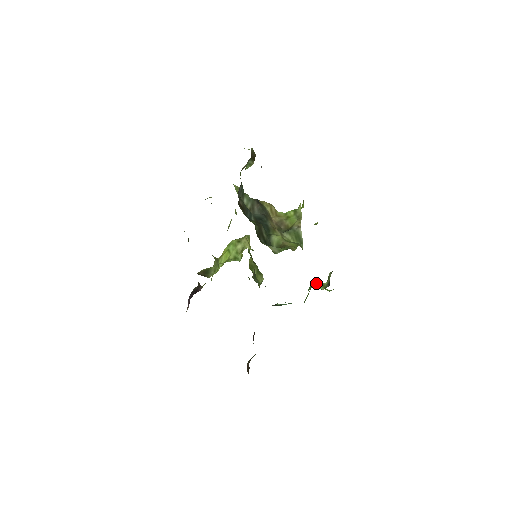
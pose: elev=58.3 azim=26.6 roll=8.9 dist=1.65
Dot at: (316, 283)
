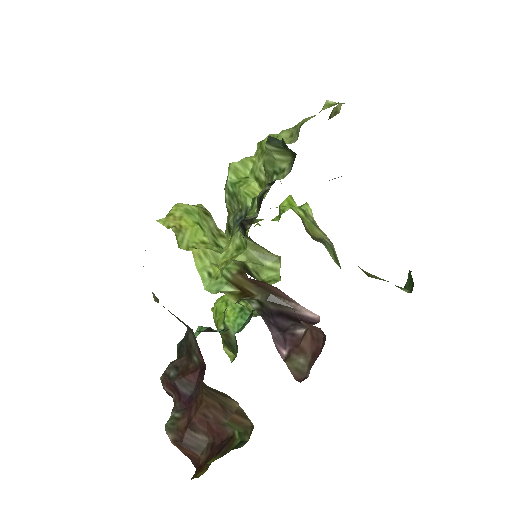
Dot at: (241, 304)
